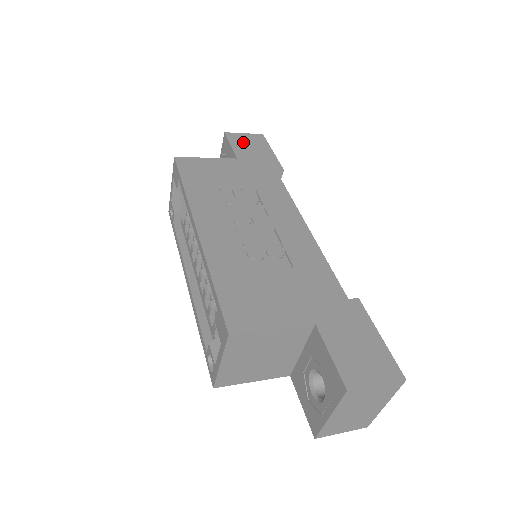
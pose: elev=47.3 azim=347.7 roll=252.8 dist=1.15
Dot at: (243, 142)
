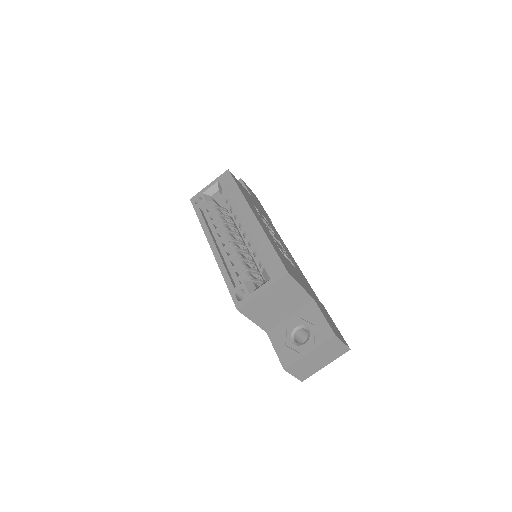
Dot at: occluded
